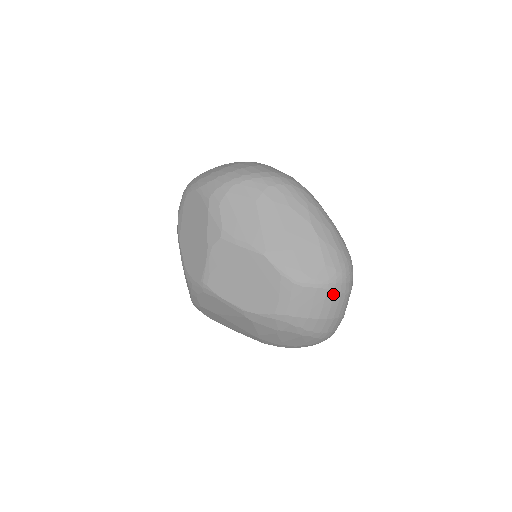
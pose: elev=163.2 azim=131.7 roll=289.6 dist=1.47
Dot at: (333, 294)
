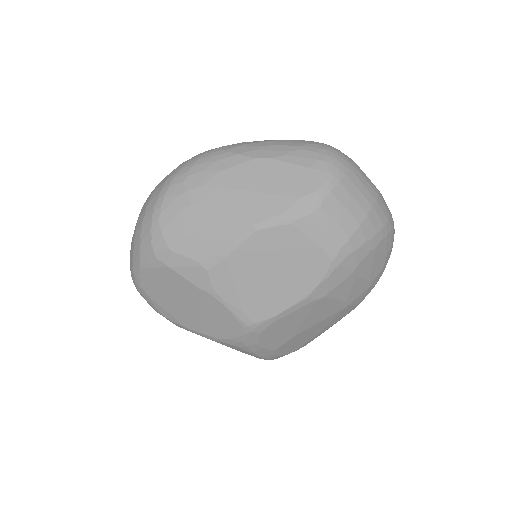
Dot at: (348, 180)
